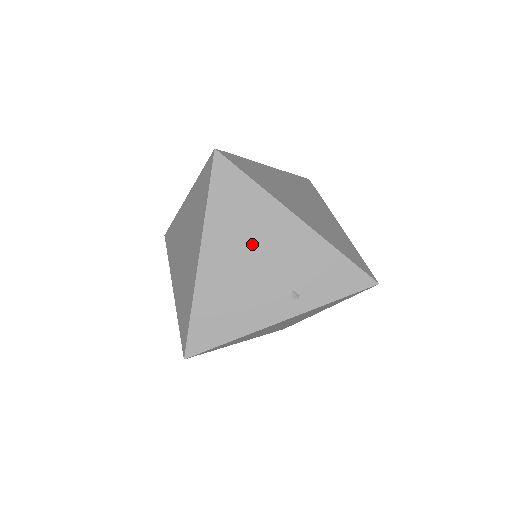
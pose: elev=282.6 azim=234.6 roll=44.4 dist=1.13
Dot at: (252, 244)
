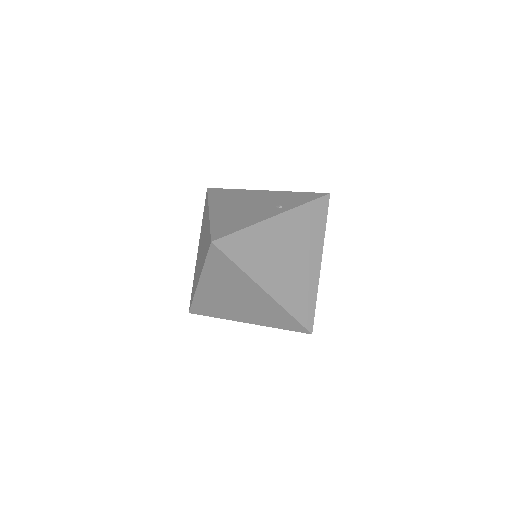
Dot at: (241, 201)
